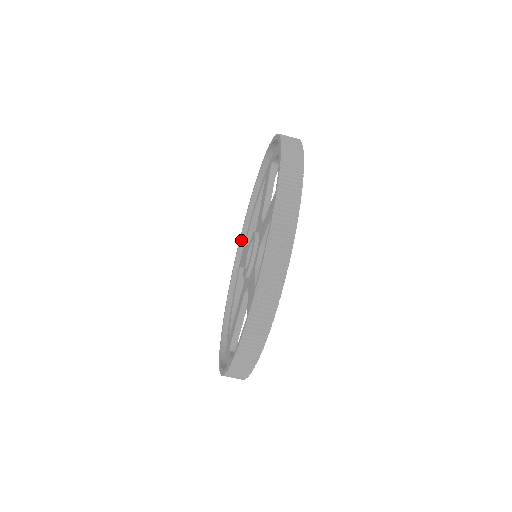
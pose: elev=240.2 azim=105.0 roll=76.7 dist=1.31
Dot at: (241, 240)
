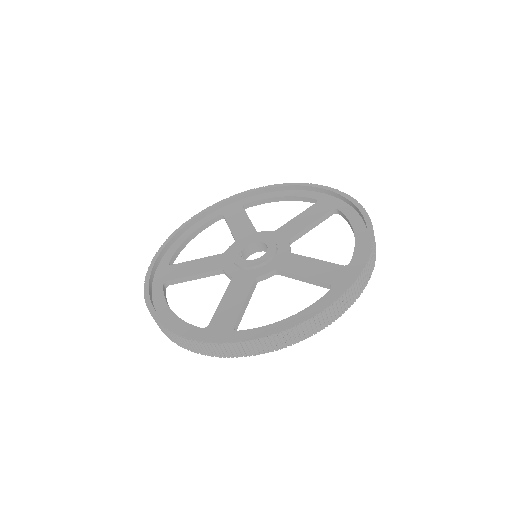
Dot at: (243, 195)
